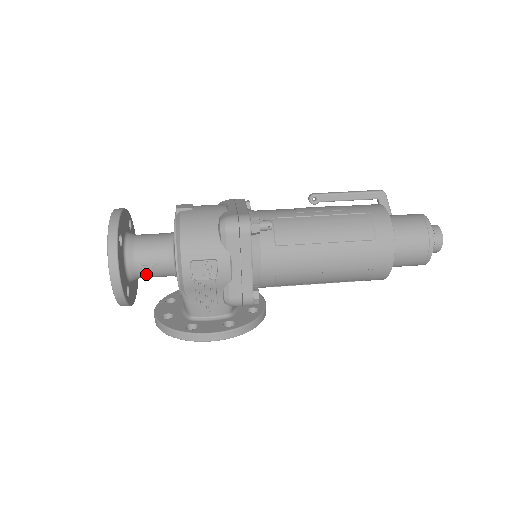
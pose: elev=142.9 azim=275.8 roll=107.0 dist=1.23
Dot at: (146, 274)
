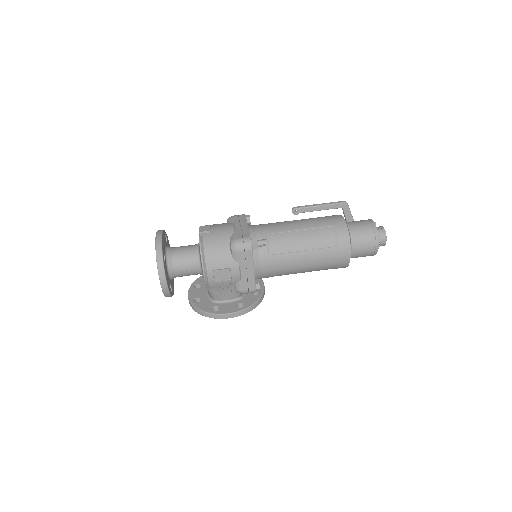
Dot at: (182, 275)
